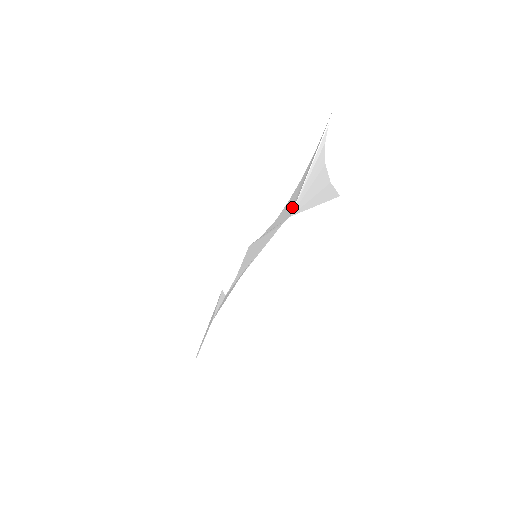
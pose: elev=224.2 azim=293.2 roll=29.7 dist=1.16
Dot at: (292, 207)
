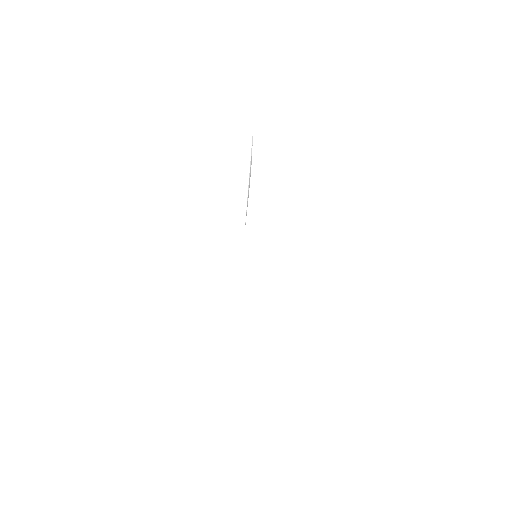
Dot at: occluded
